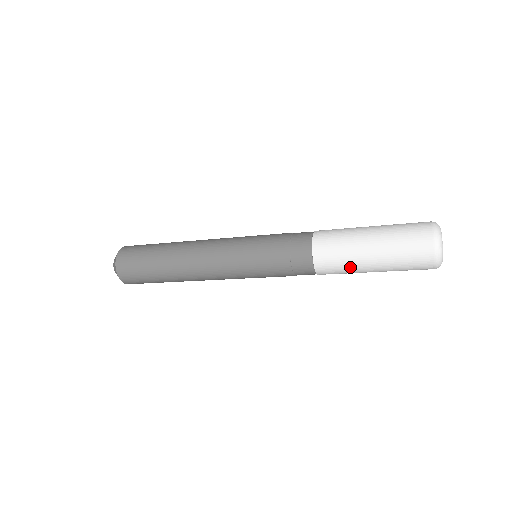
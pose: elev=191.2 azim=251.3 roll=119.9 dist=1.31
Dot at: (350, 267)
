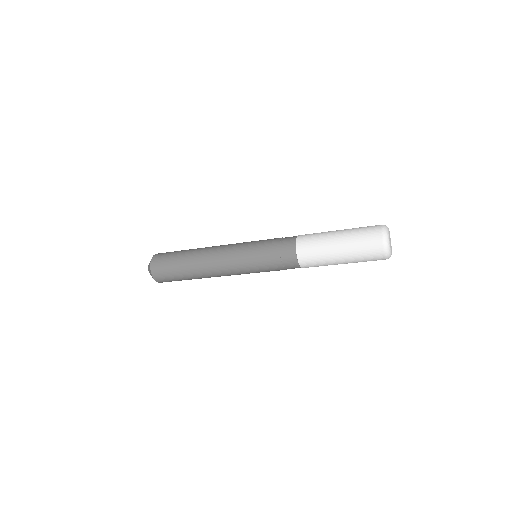
Dot at: (322, 250)
